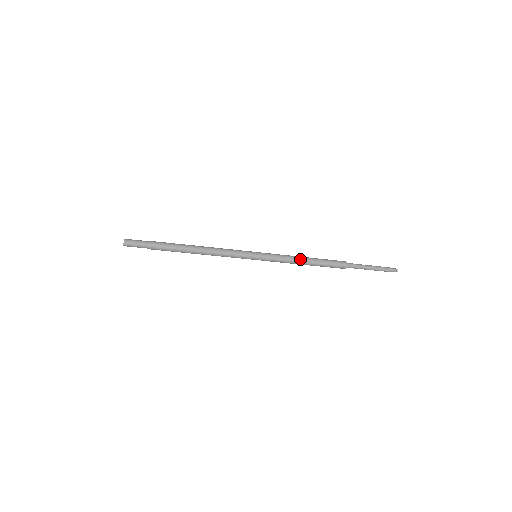
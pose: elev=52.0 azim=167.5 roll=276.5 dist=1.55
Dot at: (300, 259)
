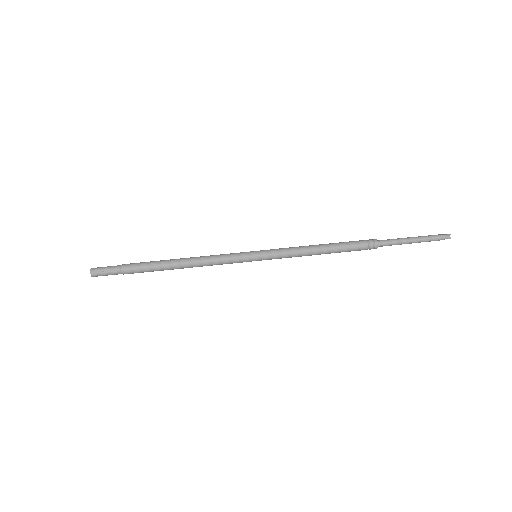
Dot at: (313, 247)
